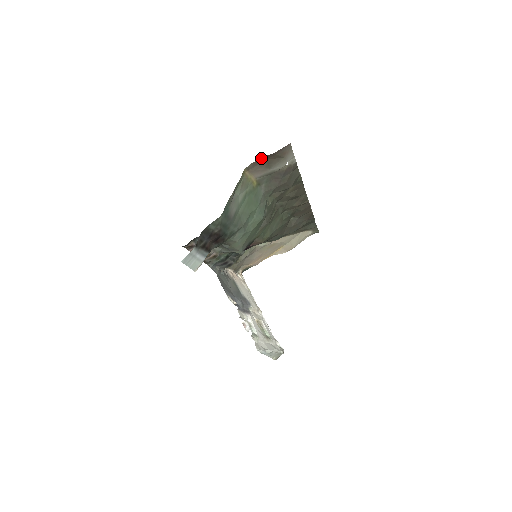
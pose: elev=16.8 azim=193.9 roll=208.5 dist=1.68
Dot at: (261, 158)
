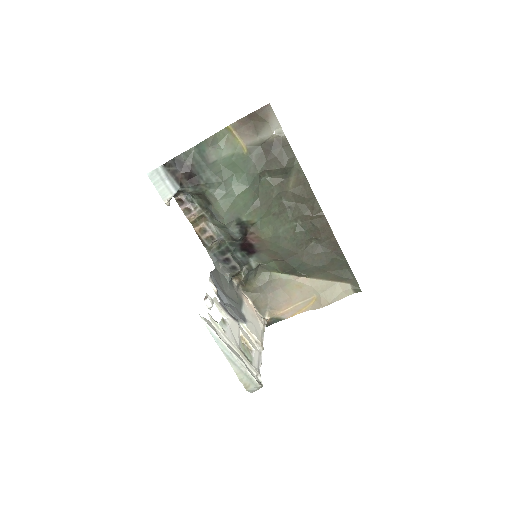
Dot at: (245, 117)
